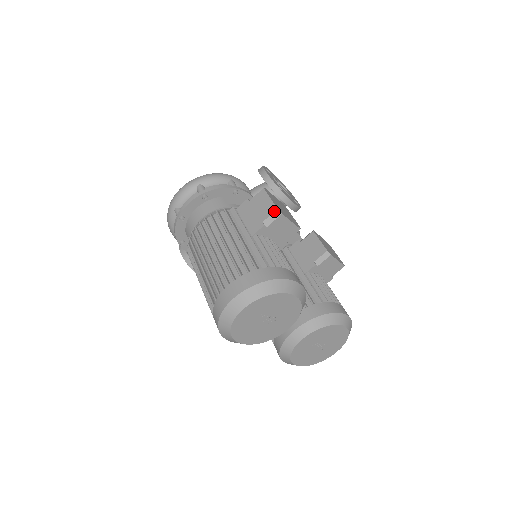
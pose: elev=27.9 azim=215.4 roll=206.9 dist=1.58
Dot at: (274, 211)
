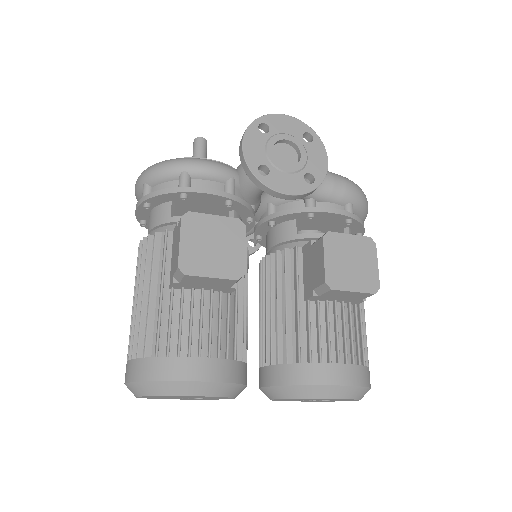
Dot at: (176, 269)
